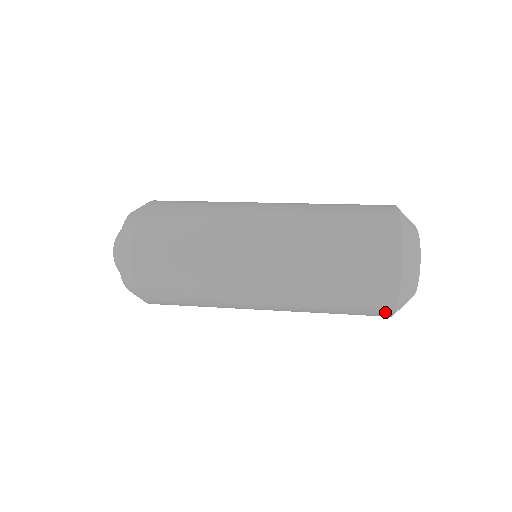
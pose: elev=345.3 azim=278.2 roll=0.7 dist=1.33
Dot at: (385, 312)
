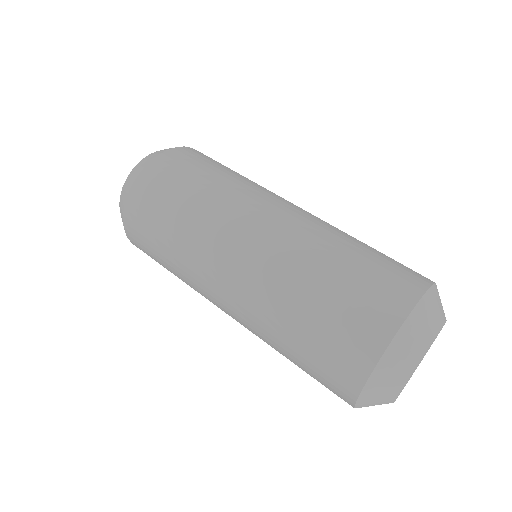
Dot at: occluded
